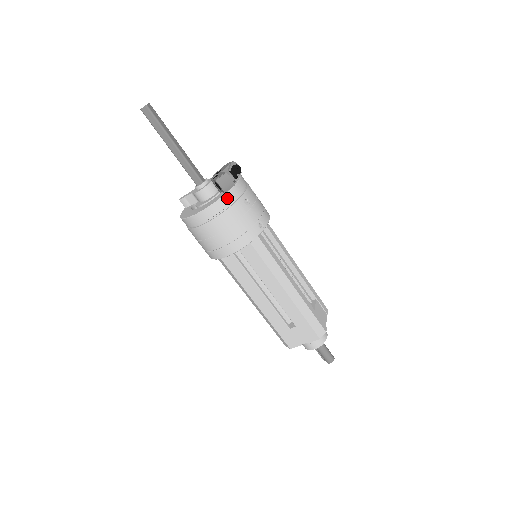
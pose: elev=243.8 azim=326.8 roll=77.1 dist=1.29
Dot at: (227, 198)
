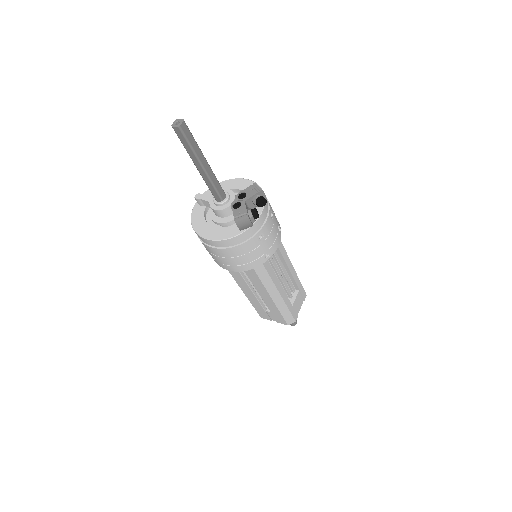
Dot at: (241, 237)
